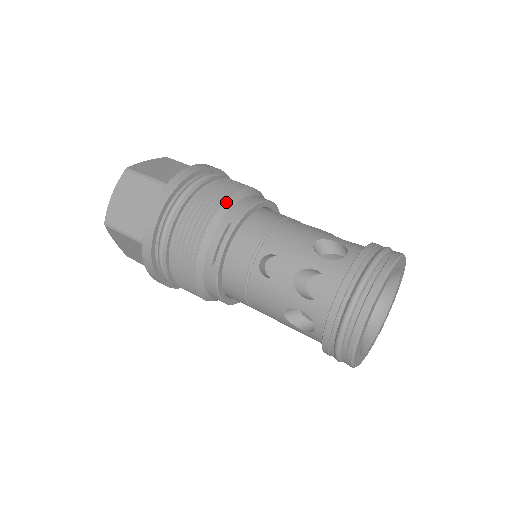
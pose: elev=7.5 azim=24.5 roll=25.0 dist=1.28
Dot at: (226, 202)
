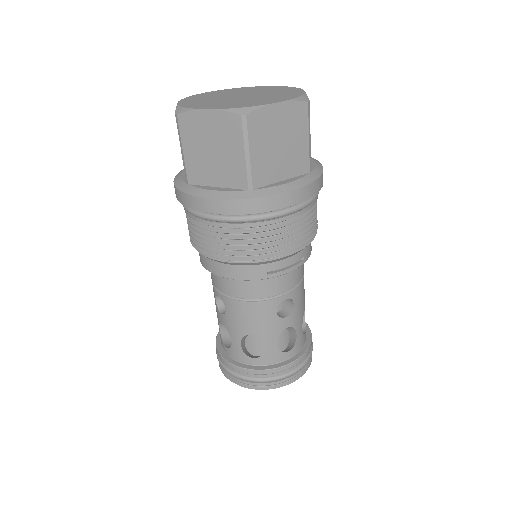
Dot at: occluded
